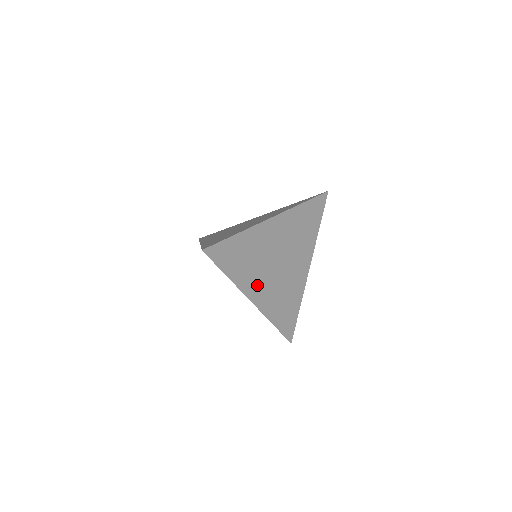
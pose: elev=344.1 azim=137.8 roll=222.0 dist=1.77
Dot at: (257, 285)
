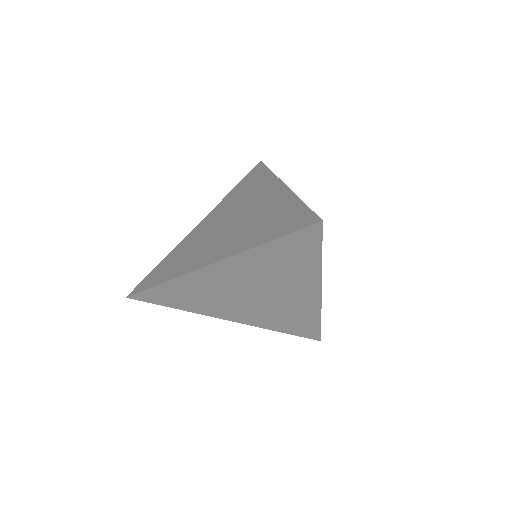
Dot at: (228, 311)
